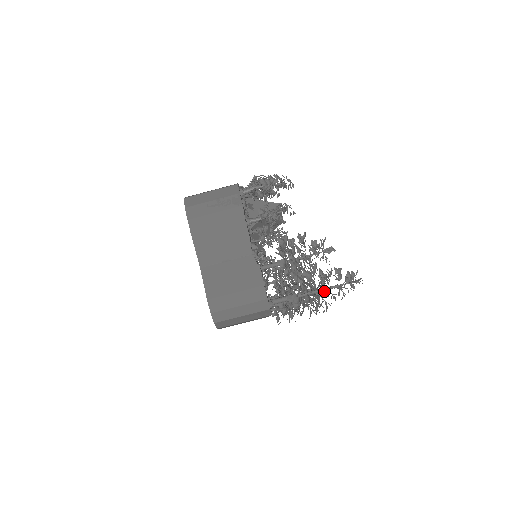
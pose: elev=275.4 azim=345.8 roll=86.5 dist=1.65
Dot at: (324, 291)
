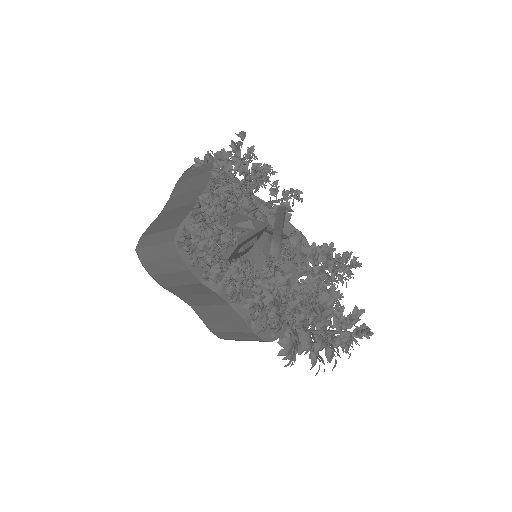
Dot at: (316, 350)
